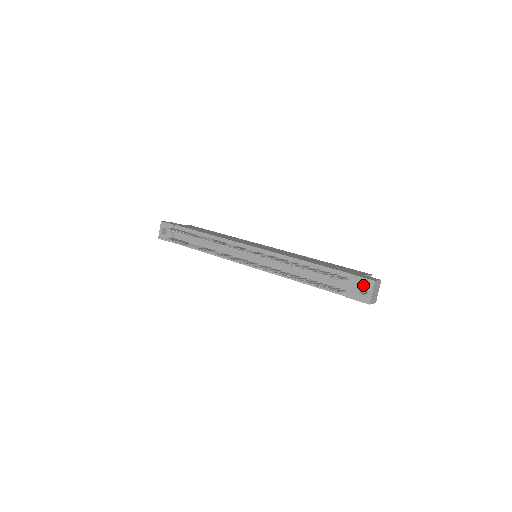
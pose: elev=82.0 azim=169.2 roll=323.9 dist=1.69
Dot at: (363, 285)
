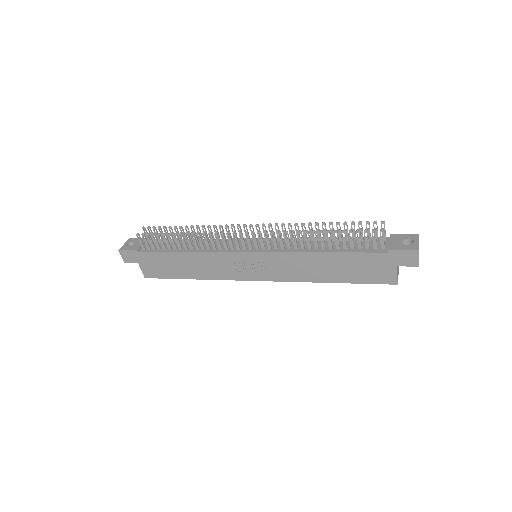
Dot at: (406, 238)
